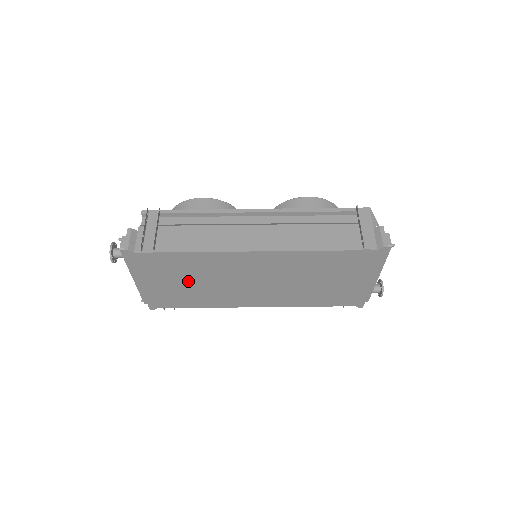
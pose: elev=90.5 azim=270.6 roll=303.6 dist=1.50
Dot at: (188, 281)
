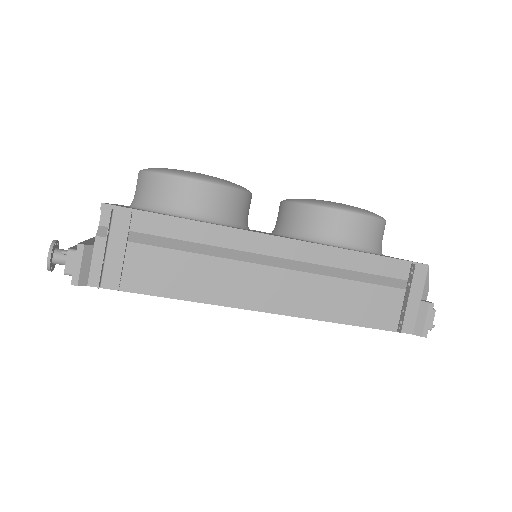
Dot at: occluded
